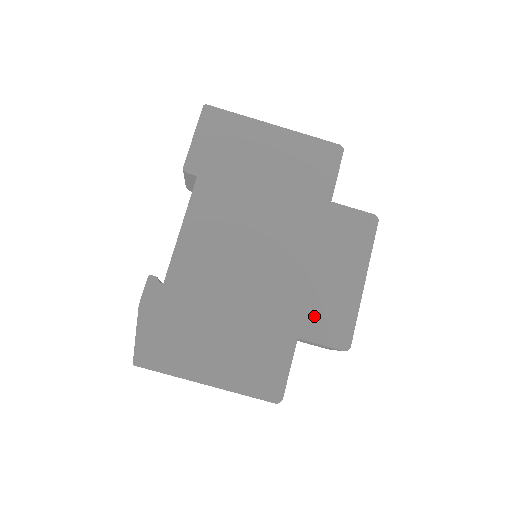
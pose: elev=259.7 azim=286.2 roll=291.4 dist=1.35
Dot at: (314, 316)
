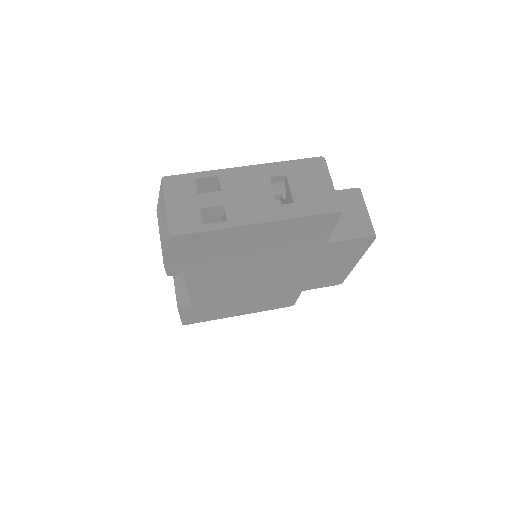
Dot at: occluded
